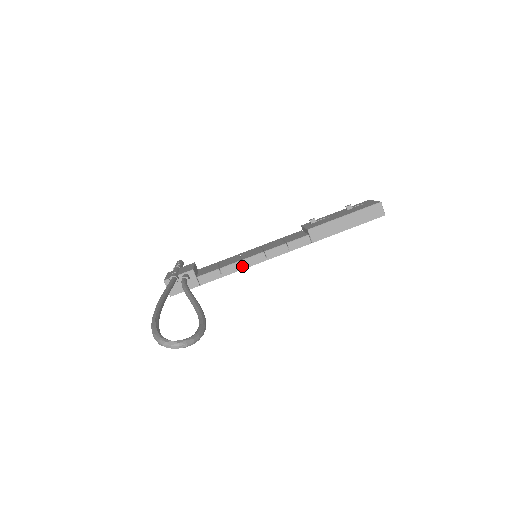
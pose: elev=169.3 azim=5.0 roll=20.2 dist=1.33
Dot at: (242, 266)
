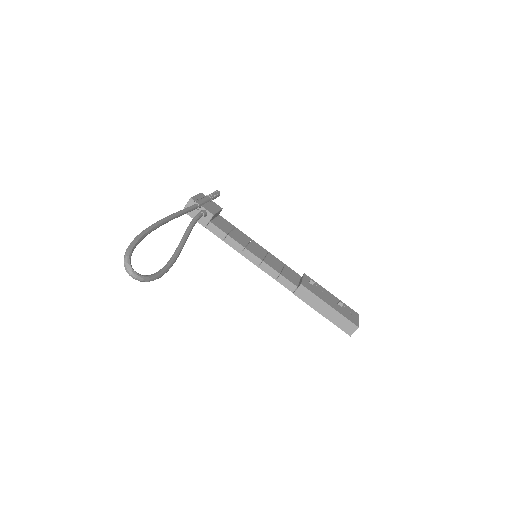
Dot at: (241, 251)
